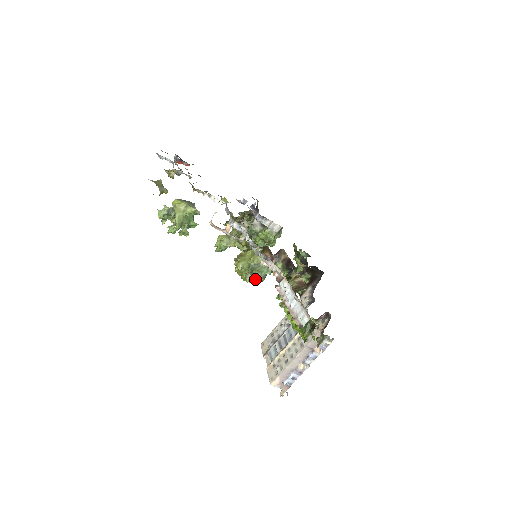
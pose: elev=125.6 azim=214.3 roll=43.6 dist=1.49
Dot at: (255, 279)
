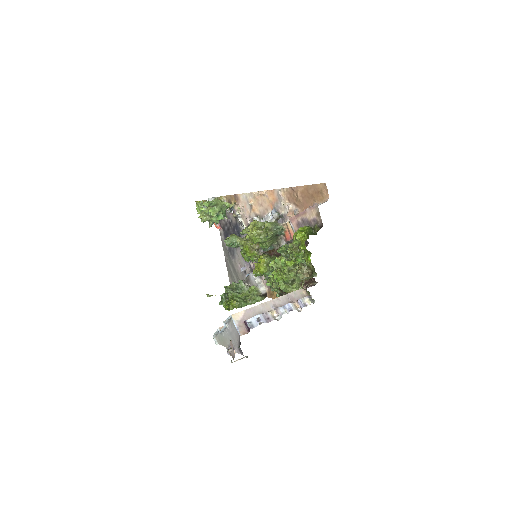
Dot at: (269, 223)
